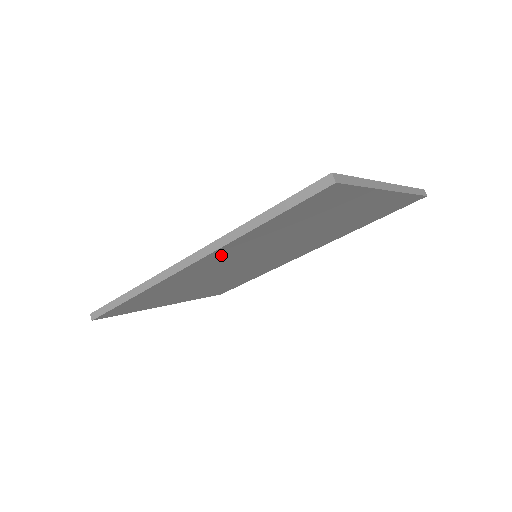
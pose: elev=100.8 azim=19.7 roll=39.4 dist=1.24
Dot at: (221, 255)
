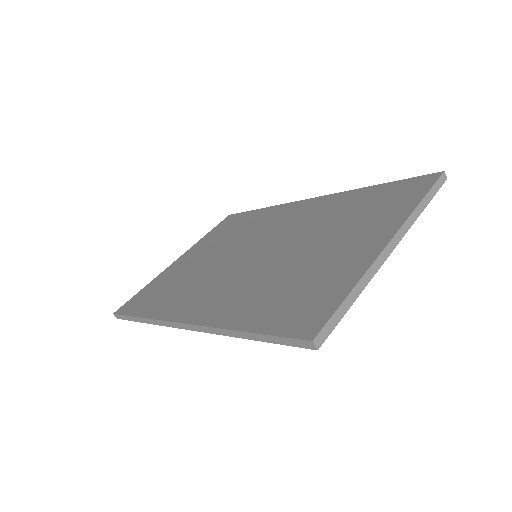
Dot at: occluded
